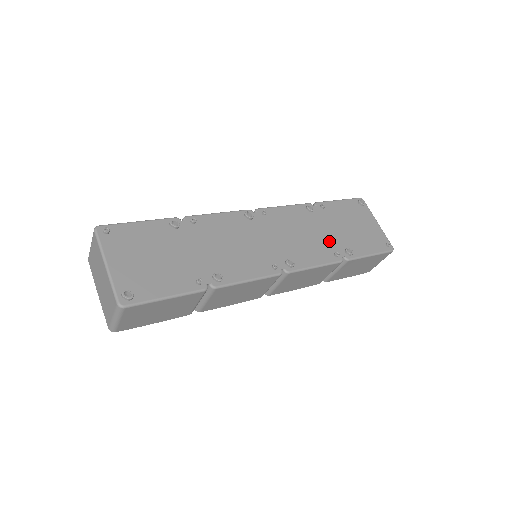
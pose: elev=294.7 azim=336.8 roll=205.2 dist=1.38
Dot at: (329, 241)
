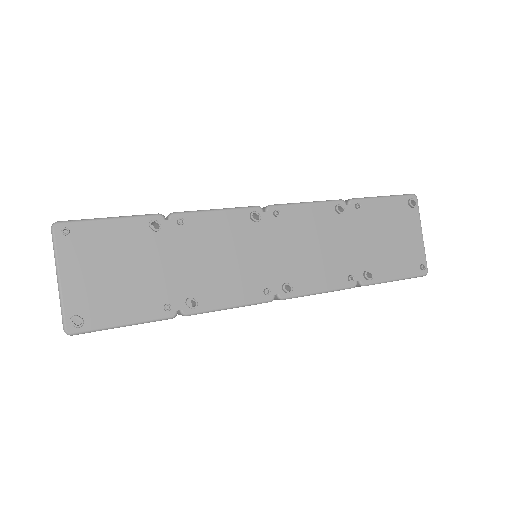
Dot at: (348, 258)
